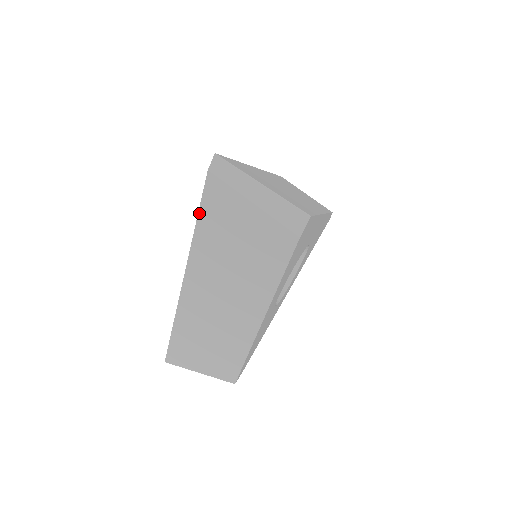
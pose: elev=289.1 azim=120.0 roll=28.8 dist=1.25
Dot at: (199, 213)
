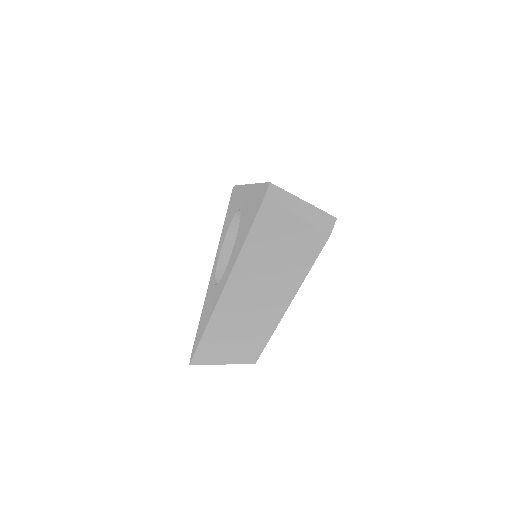
Dot at: (250, 230)
